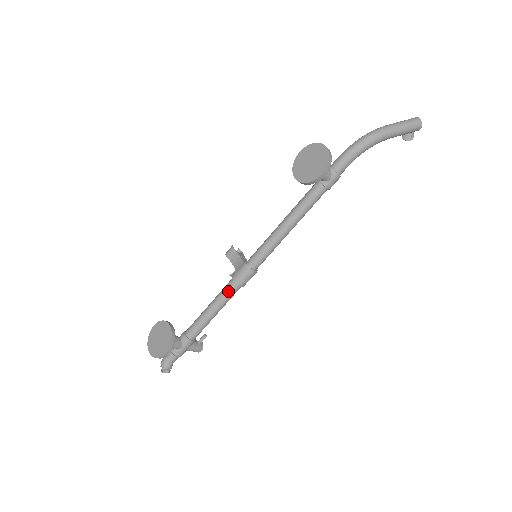
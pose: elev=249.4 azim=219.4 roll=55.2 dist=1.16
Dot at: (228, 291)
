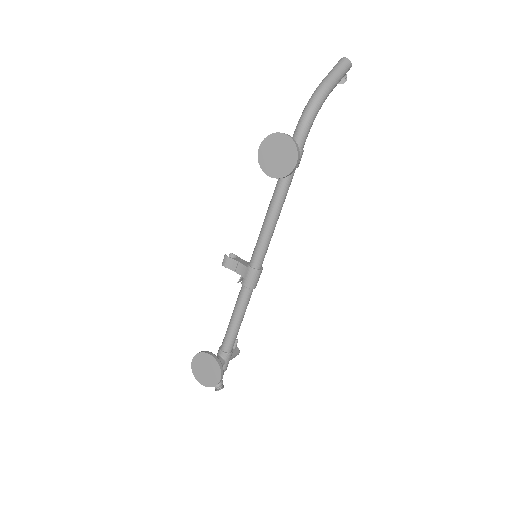
Dot at: (245, 298)
